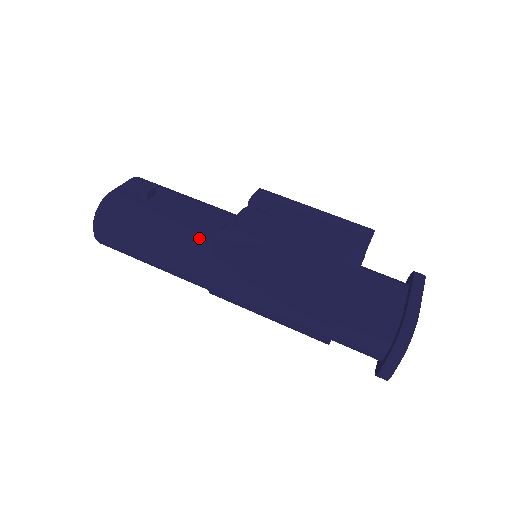
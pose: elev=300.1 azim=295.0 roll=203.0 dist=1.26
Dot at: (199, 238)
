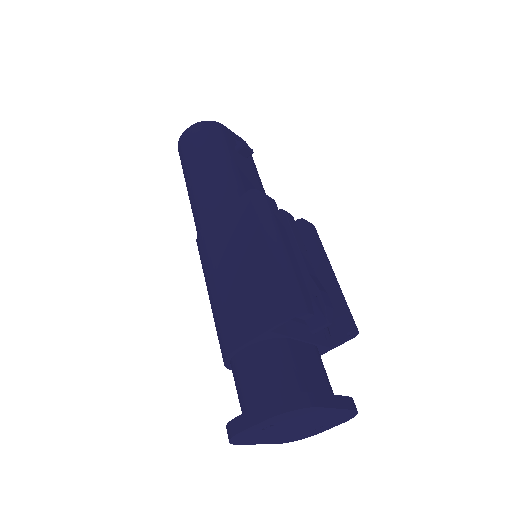
Dot at: (237, 195)
